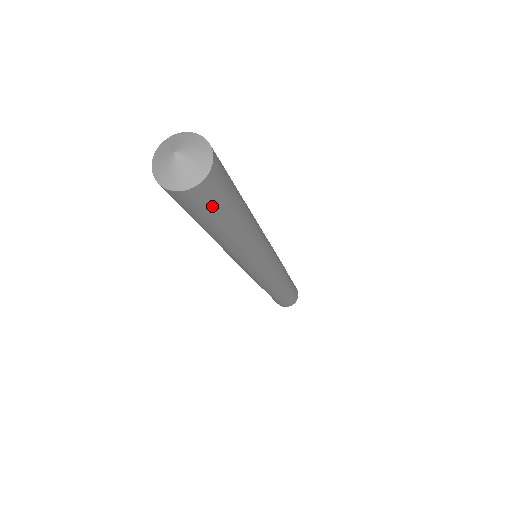
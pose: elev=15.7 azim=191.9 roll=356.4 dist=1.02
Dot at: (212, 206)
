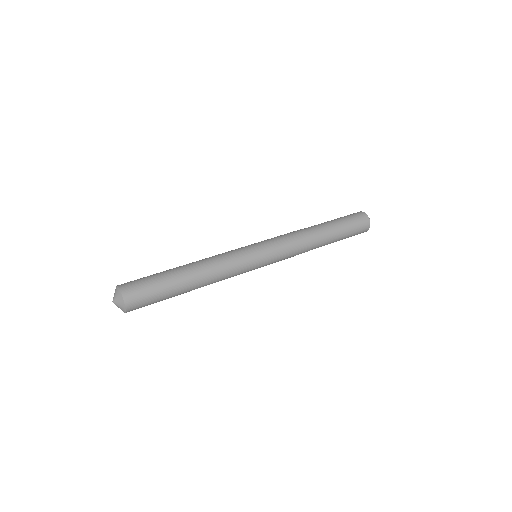
Dot at: occluded
